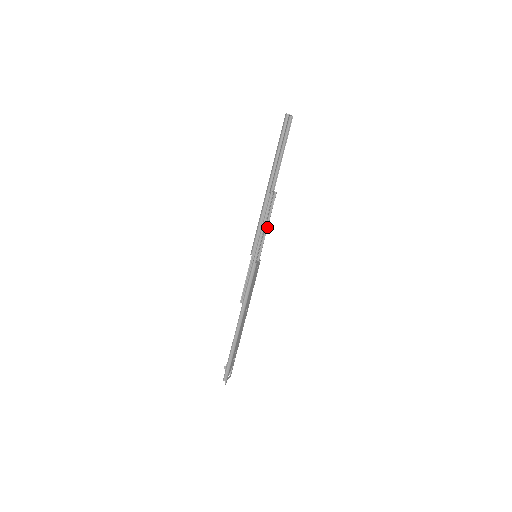
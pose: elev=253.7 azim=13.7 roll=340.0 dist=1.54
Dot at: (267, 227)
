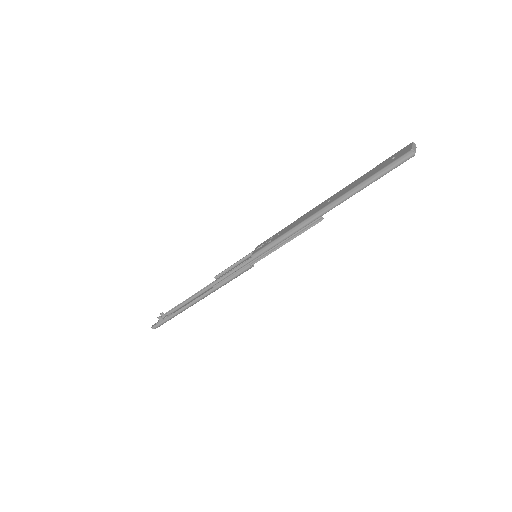
Dot at: occluded
